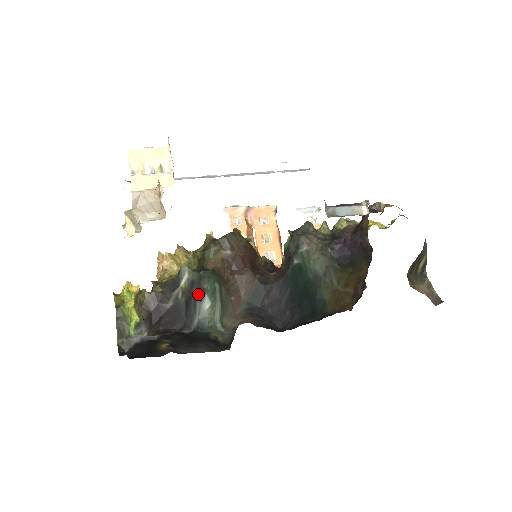
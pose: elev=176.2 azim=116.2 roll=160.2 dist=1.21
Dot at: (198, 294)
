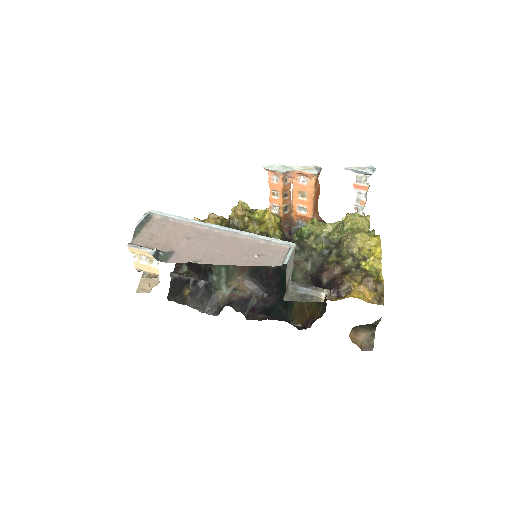
Dot at: (210, 270)
